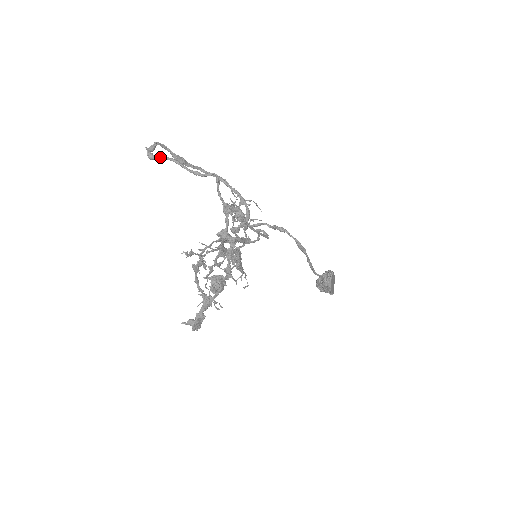
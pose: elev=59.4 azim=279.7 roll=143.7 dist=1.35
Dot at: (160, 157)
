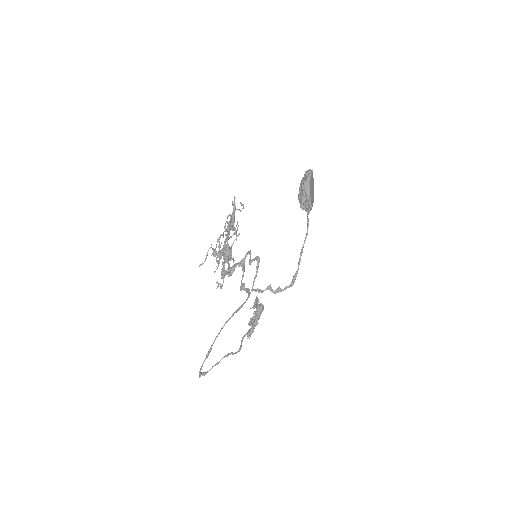
Dot at: occluded
